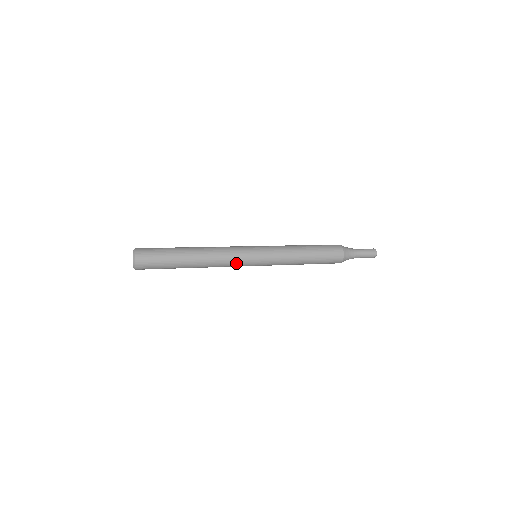
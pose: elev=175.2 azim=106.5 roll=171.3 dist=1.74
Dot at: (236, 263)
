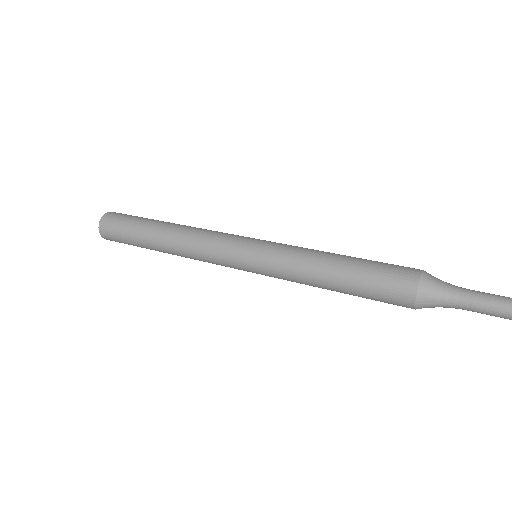
Dot at: (216, 261)
